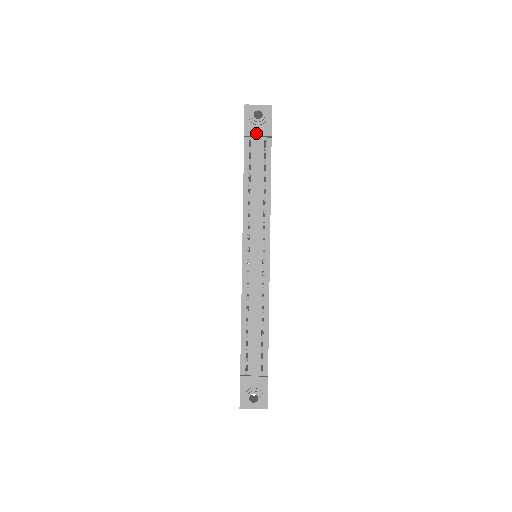
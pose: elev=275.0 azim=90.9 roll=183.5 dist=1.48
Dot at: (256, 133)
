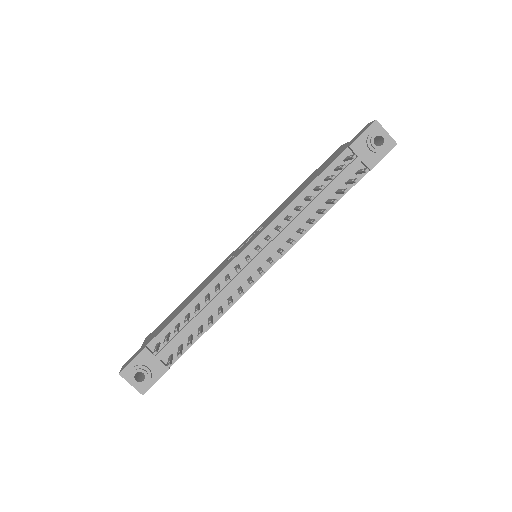
Dot at: (361, 154)
